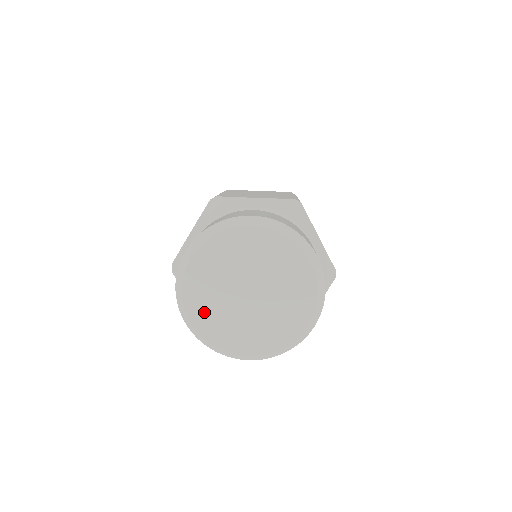
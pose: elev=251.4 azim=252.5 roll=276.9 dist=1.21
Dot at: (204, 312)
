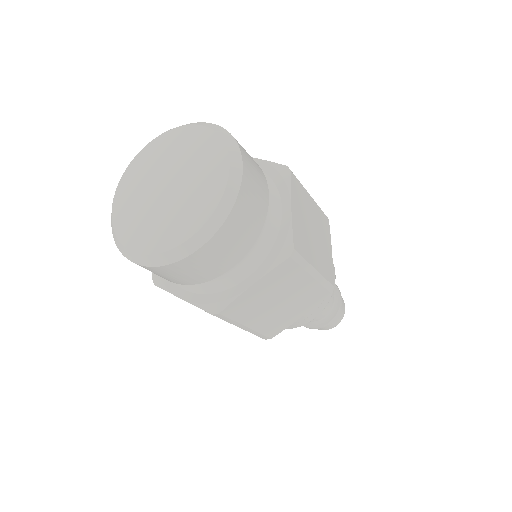
Dot at: (138, 233)
